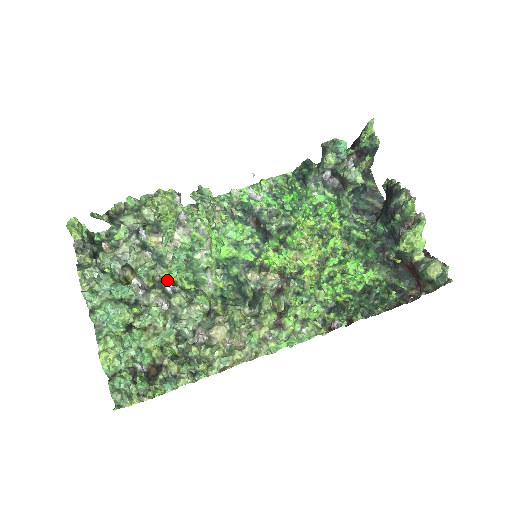
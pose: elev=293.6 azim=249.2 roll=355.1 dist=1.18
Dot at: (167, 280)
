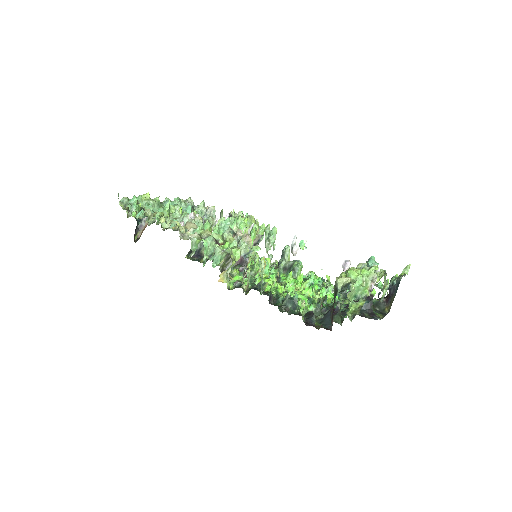
Dot at: occluded
